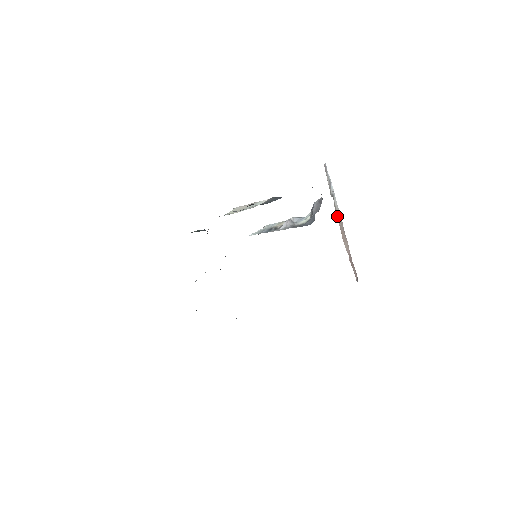
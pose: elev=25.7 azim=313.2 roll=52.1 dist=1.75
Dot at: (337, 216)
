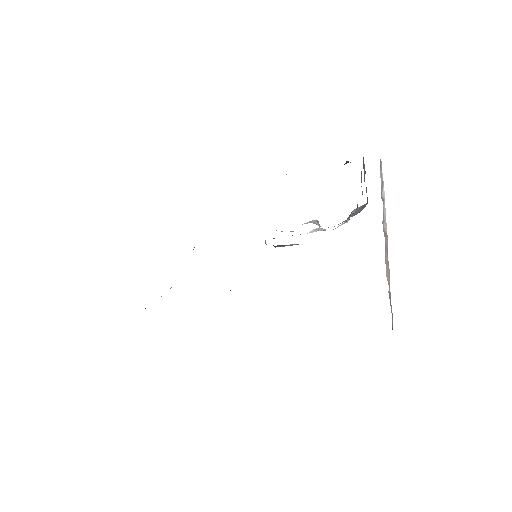
Dot at: (383, 227)
